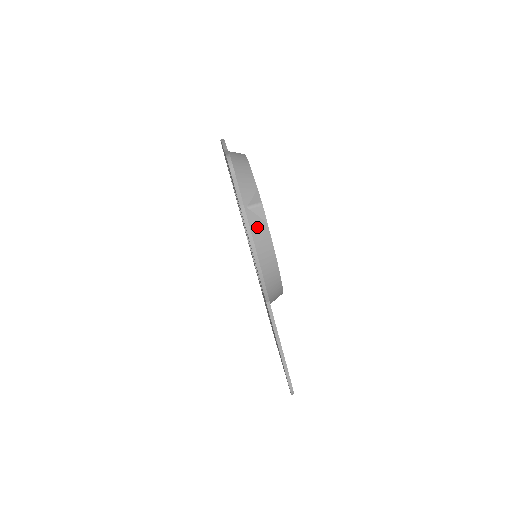
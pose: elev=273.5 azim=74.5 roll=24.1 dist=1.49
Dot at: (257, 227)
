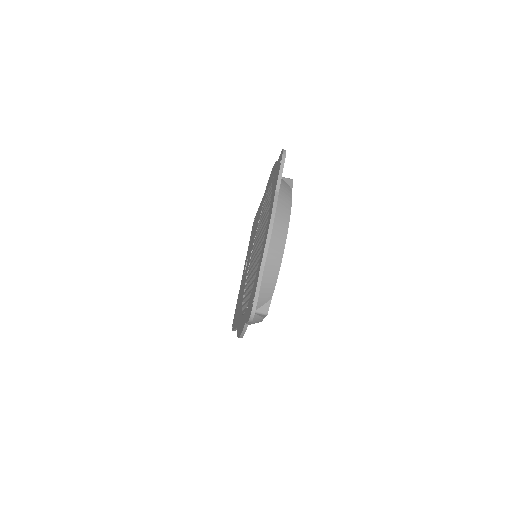
Dot at: (254, 320)
